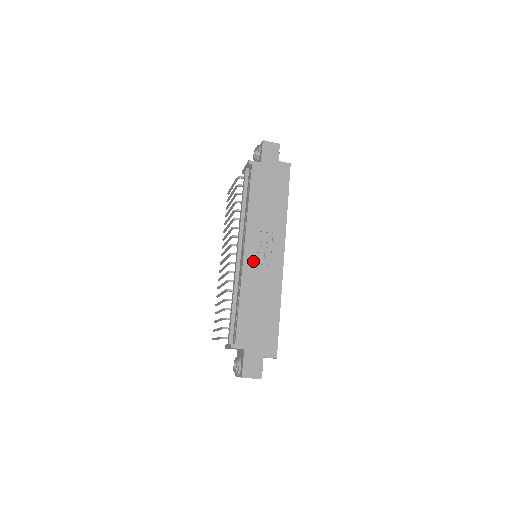
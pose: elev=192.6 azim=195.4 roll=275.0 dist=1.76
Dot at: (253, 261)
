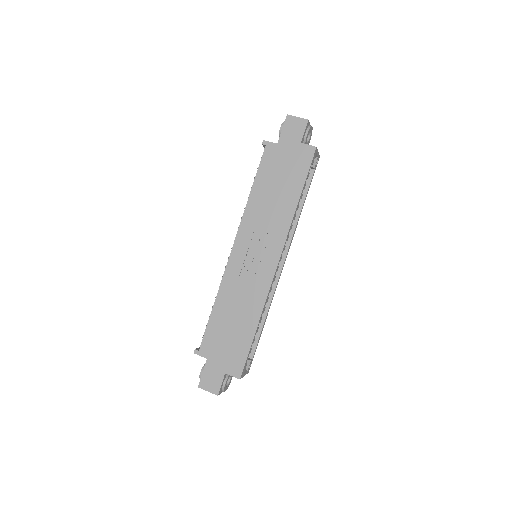
Dot at: (239, 264)
